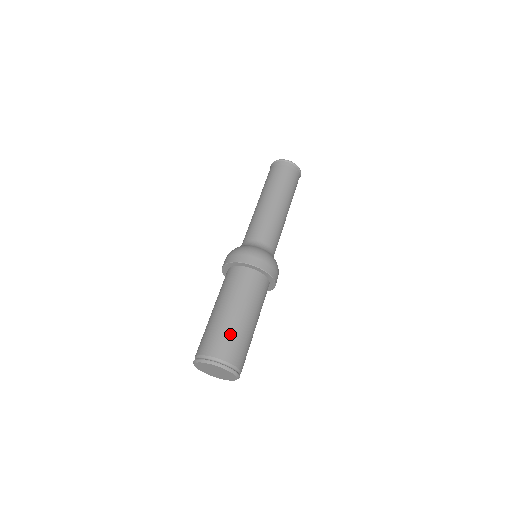
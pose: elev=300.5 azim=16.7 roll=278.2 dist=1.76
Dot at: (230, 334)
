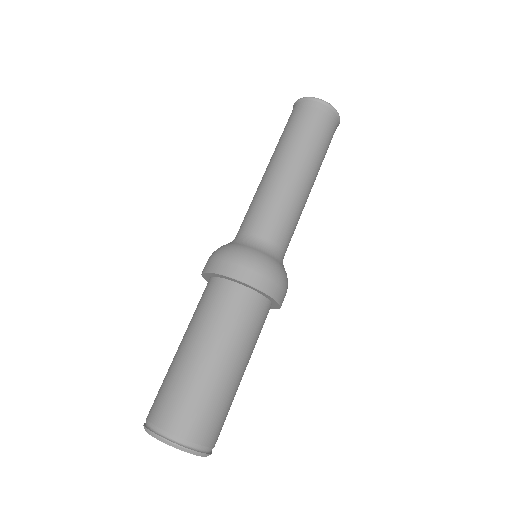
Dot at: (173, 384)
